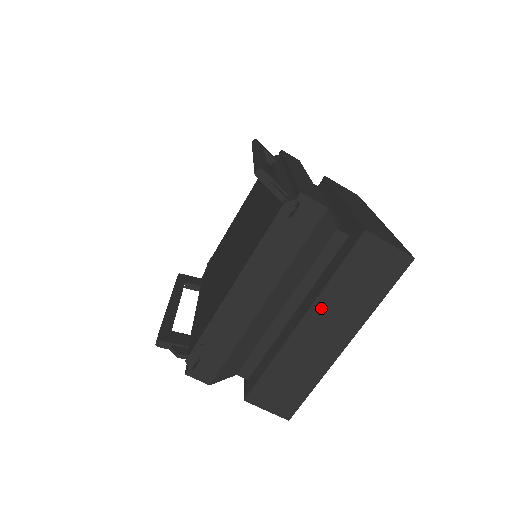
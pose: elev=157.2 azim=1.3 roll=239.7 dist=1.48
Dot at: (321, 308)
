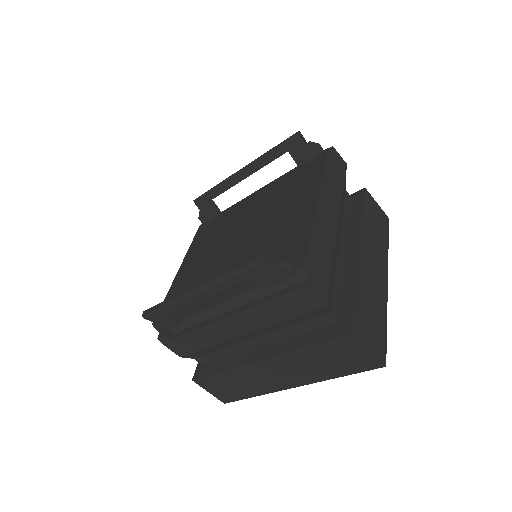
Dot at: (366, 240)
